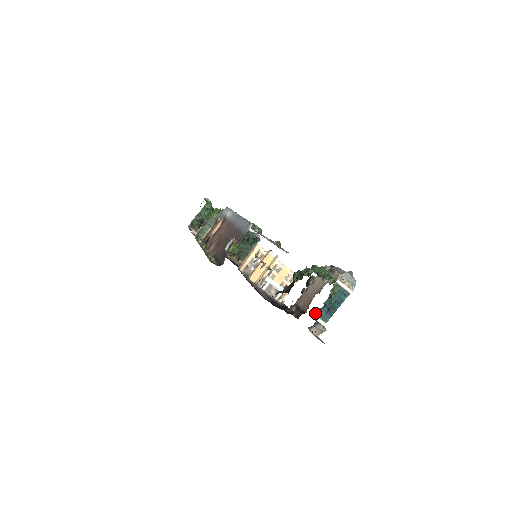
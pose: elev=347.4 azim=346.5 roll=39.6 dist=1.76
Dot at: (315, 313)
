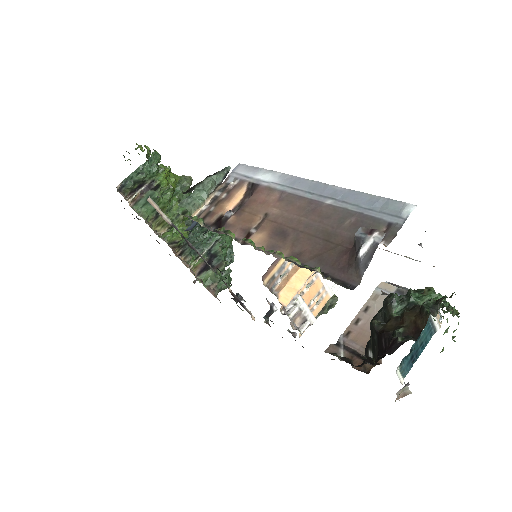
Dot at: (399, 365)
